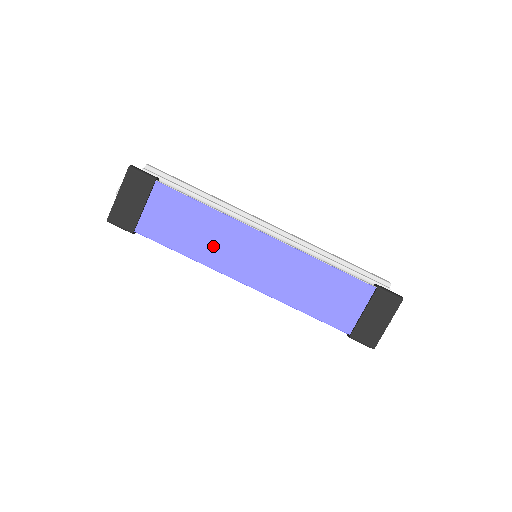
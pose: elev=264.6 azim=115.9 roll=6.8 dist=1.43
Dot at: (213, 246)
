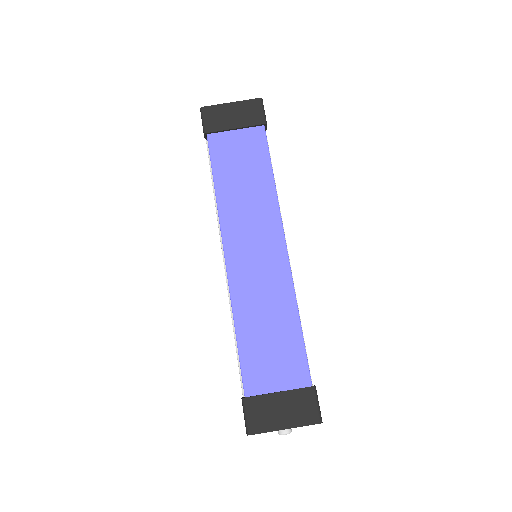
Dot at: (241, 206)
